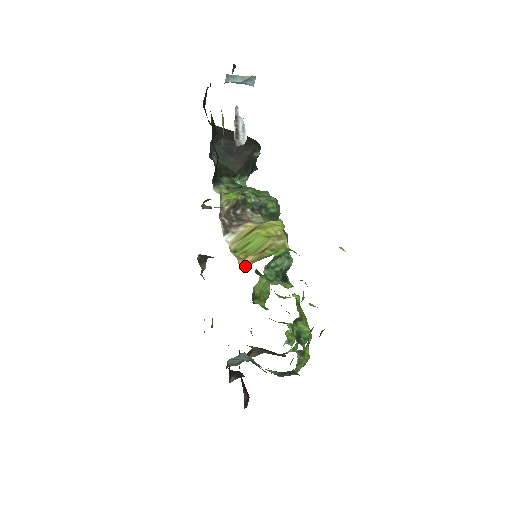
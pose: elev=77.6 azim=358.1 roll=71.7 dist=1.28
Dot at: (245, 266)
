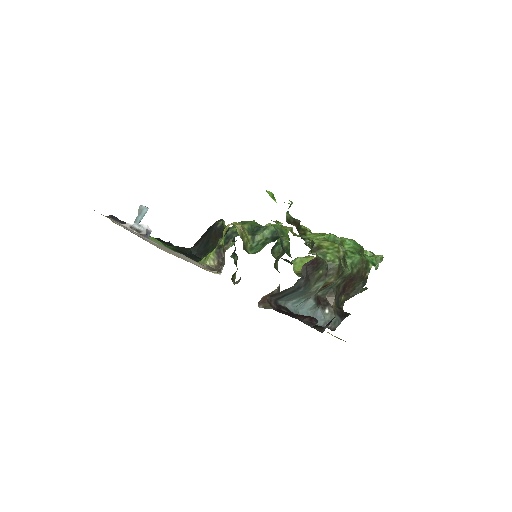
Dot at: occluded
